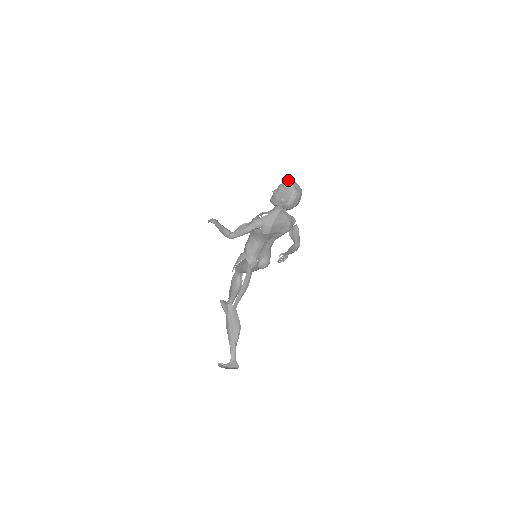
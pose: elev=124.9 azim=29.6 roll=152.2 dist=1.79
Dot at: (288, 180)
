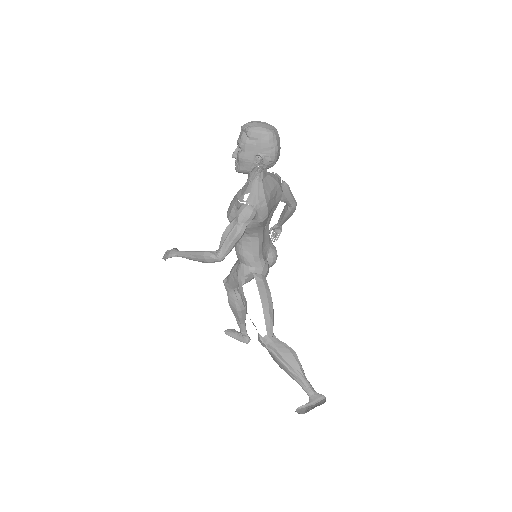
Dot at: (247, 124)
